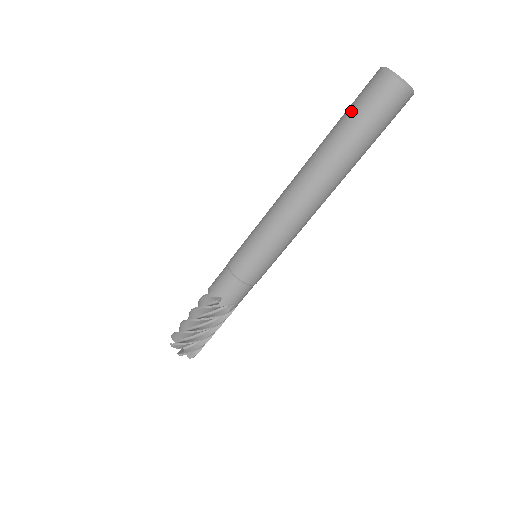
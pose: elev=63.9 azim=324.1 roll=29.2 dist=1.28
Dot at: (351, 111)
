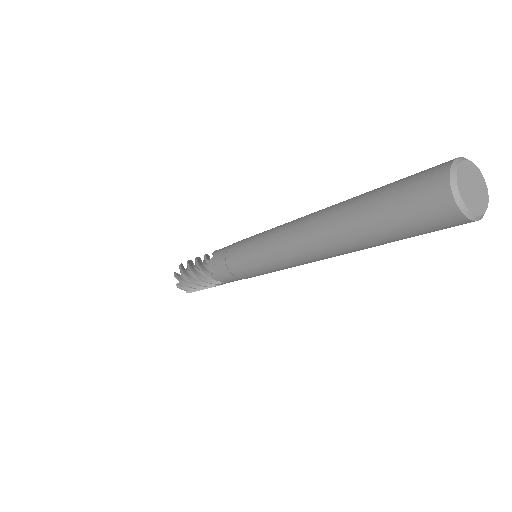
Dot at: (391, 221)
